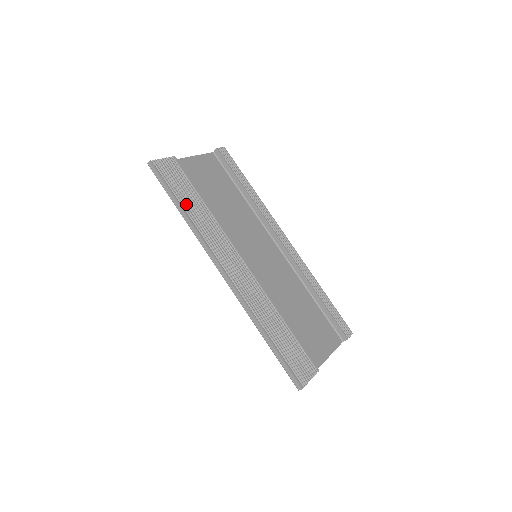
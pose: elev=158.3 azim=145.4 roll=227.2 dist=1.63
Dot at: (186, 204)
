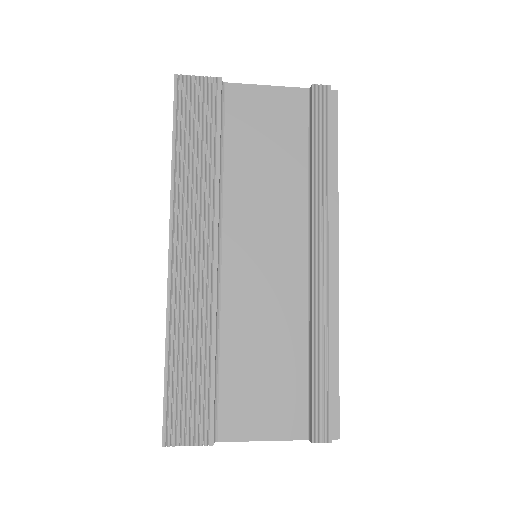
Dot at: (185, 147)
